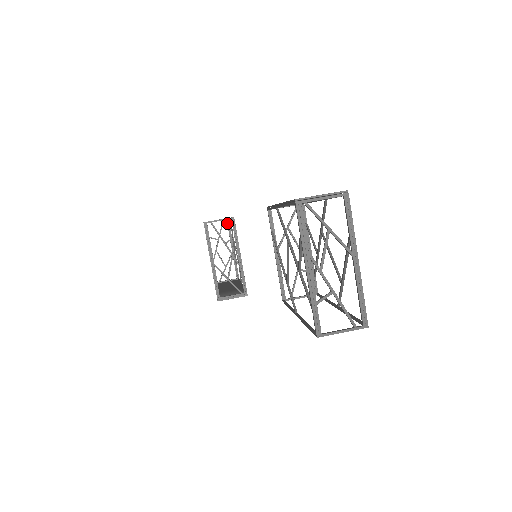
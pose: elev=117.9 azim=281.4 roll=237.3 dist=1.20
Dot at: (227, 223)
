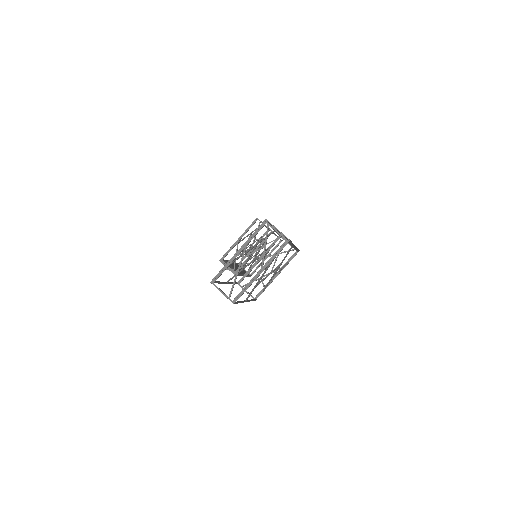
Dot at: (279, 242)
